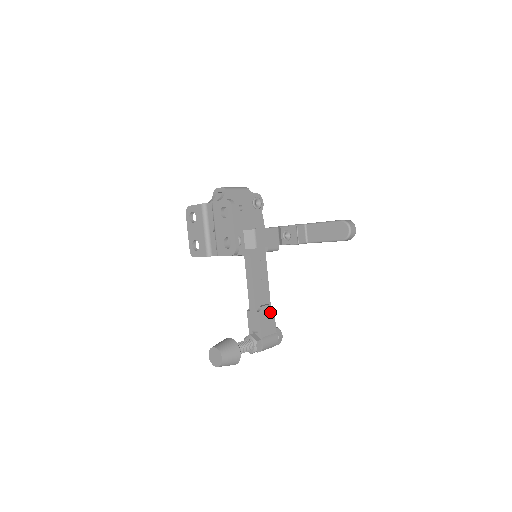
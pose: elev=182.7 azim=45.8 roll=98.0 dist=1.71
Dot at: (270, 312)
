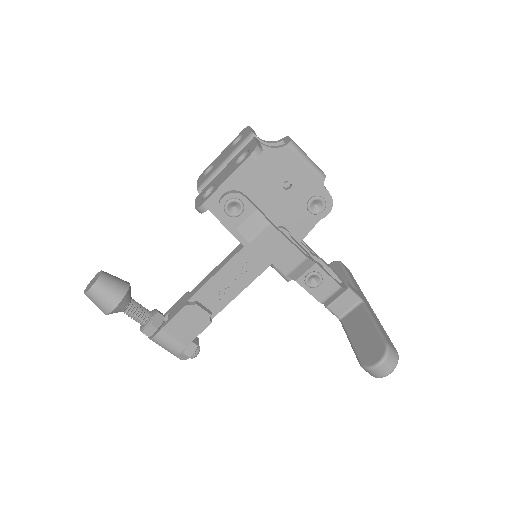
Dot at: (202, 321)
